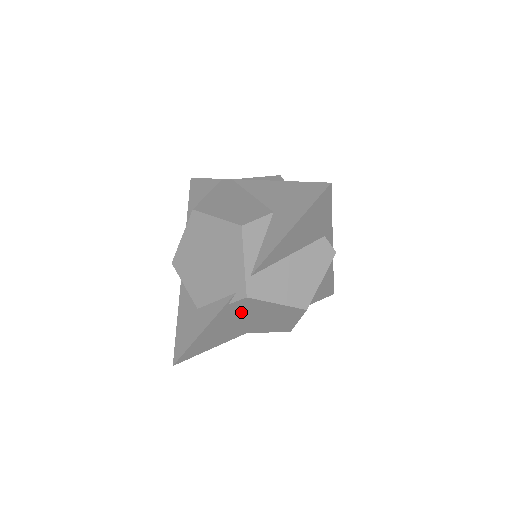
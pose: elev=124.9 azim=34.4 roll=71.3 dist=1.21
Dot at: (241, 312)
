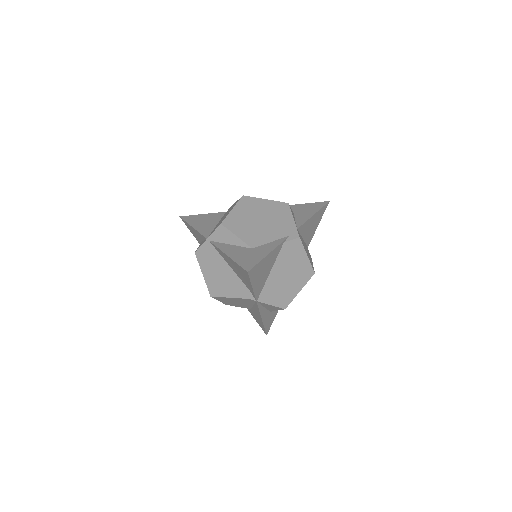
Dot at: (281, 259)
